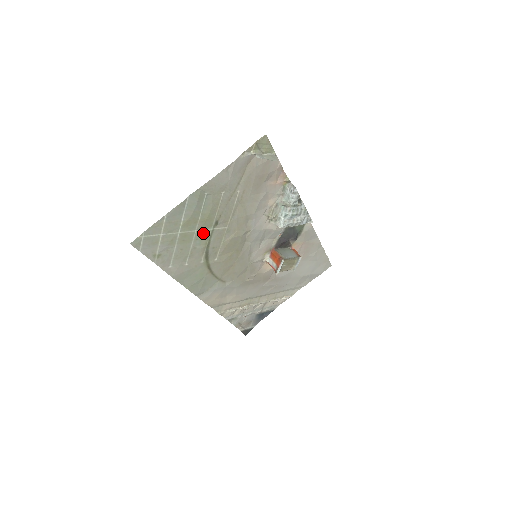
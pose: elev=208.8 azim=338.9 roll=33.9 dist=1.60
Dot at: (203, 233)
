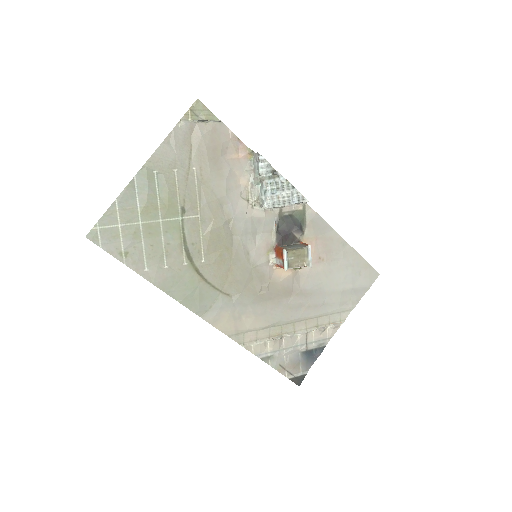
Dot at: (171, 224)
